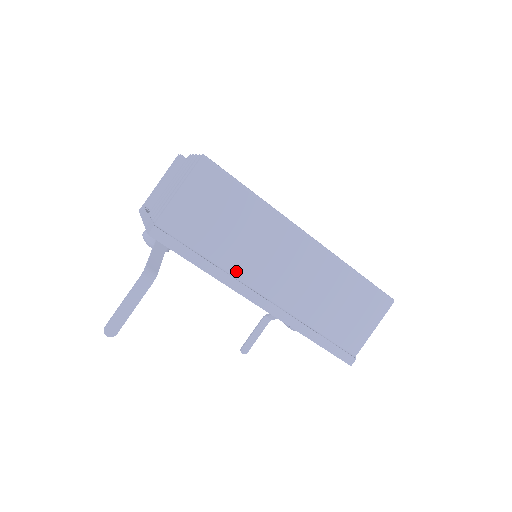
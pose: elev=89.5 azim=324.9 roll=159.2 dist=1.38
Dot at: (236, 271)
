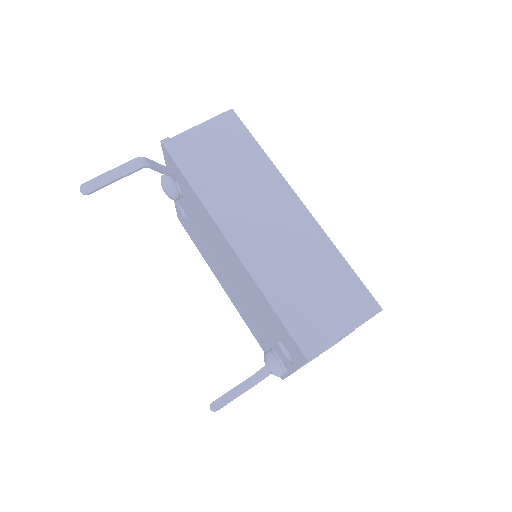
Dot at: (220, 202)
